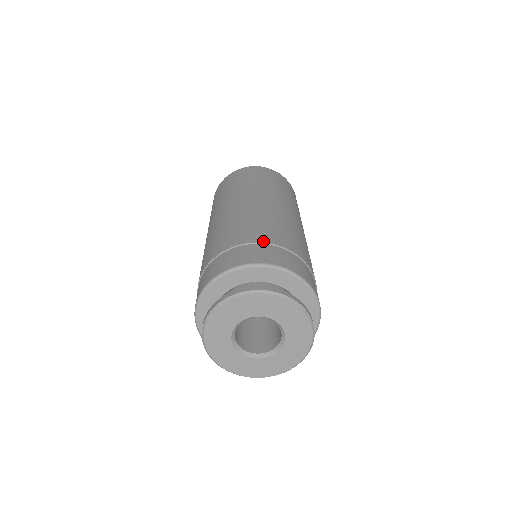
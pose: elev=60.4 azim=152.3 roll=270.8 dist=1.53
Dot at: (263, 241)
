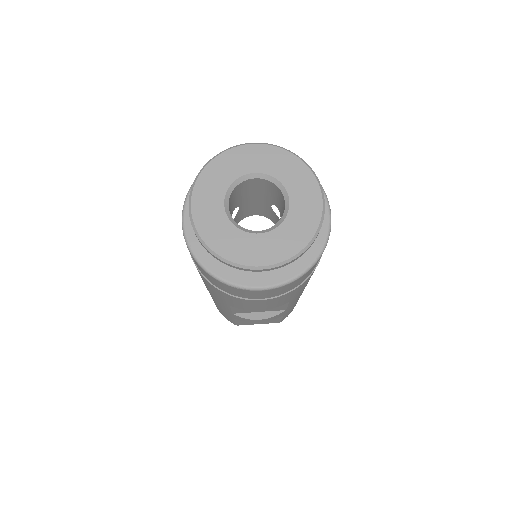
Dot at: occluded
